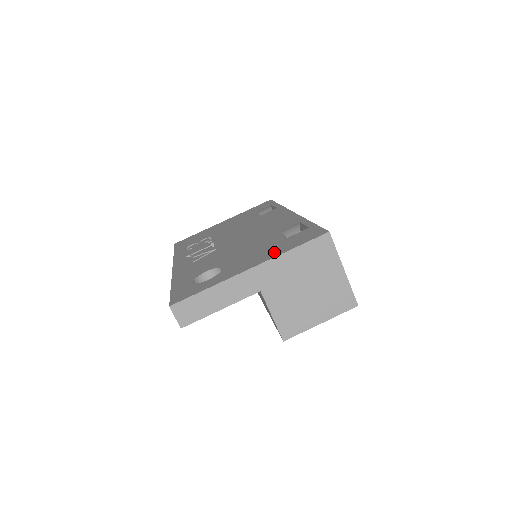
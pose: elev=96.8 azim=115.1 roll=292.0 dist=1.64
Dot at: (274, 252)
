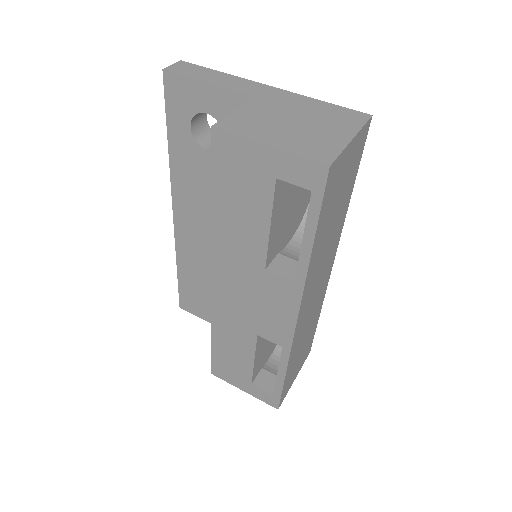
Dot at: occluded
